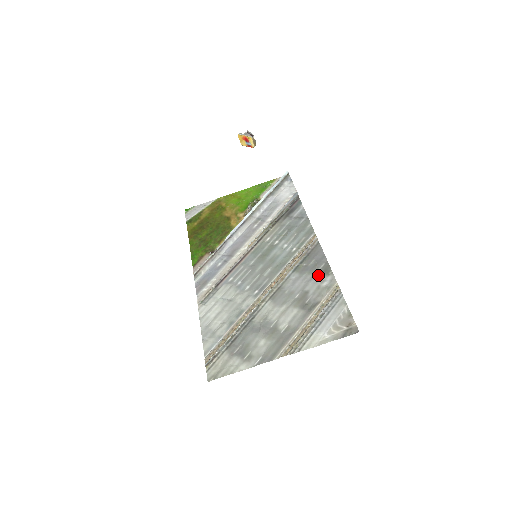
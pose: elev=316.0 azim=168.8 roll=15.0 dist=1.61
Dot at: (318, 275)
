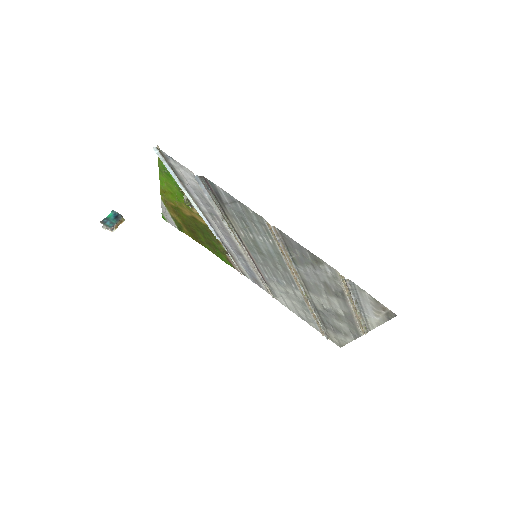
Dot at: (315, 266)
